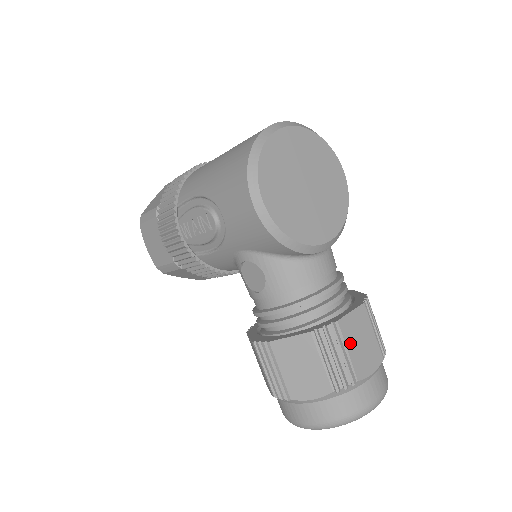
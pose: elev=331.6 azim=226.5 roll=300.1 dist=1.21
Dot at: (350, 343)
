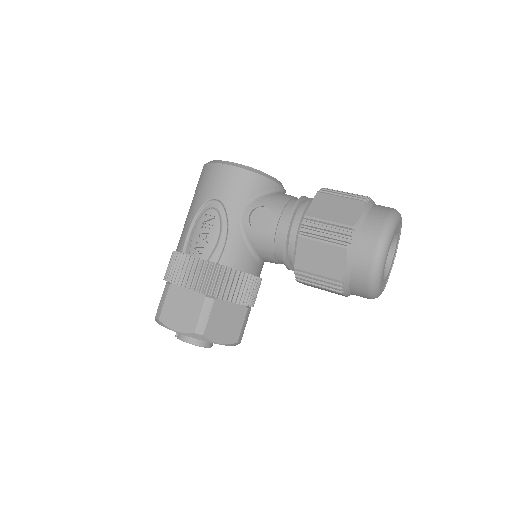
Dot at: occluded
